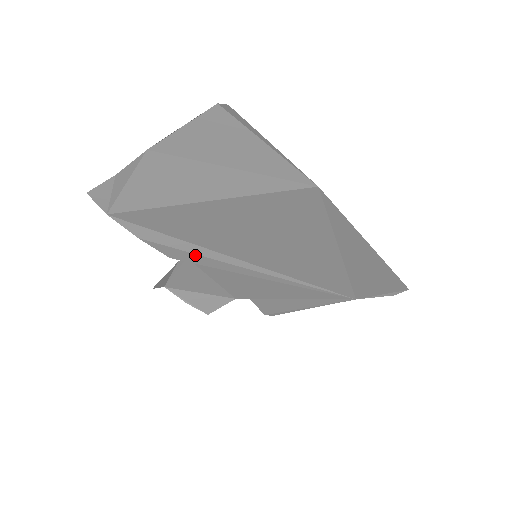
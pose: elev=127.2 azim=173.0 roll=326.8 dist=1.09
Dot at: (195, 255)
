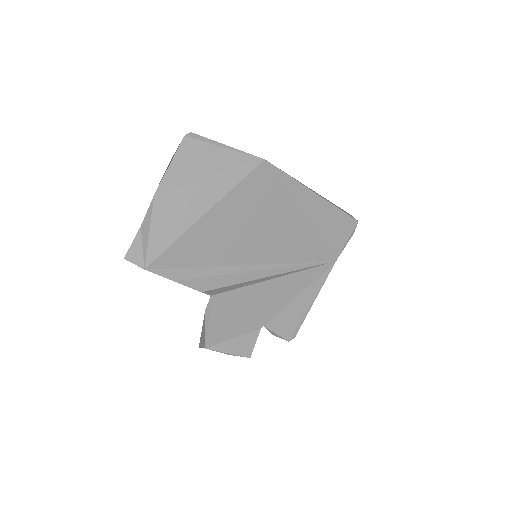
Dot at: (217, 277)
